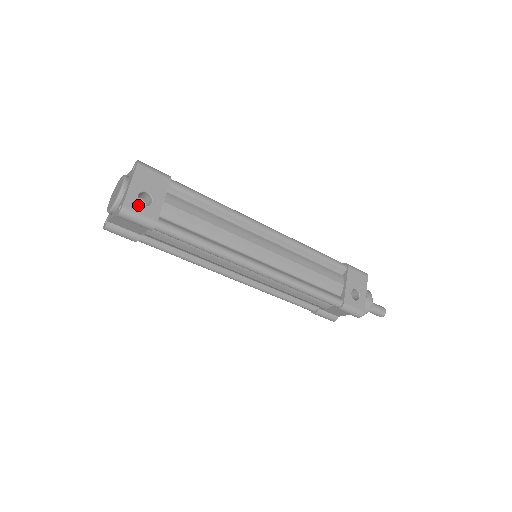
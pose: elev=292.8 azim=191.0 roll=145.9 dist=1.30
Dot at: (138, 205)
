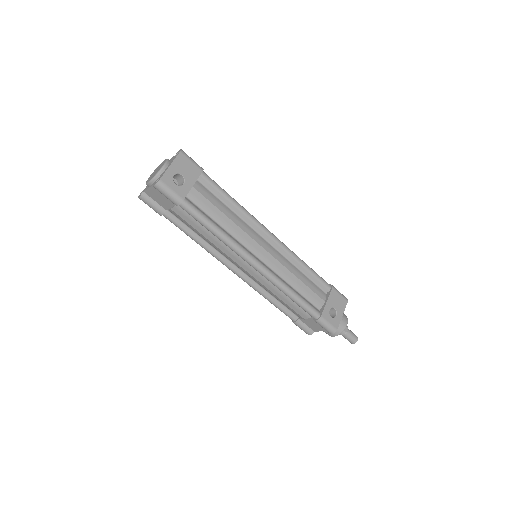
Dot at: (172, 182)
